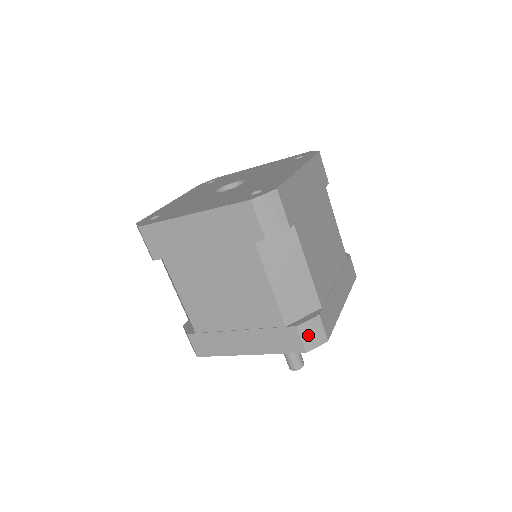
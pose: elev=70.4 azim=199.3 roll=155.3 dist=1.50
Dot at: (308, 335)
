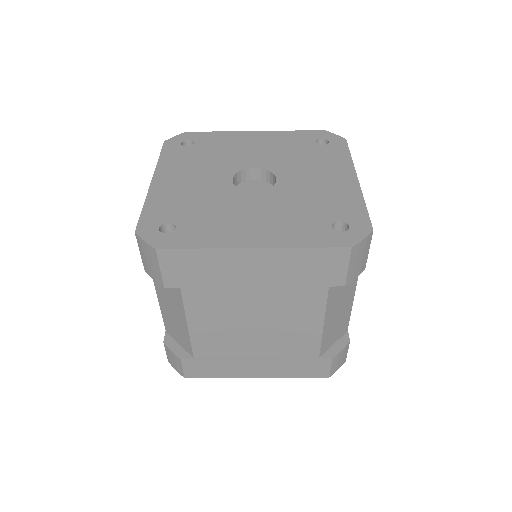
Dot at: (337, 362)
